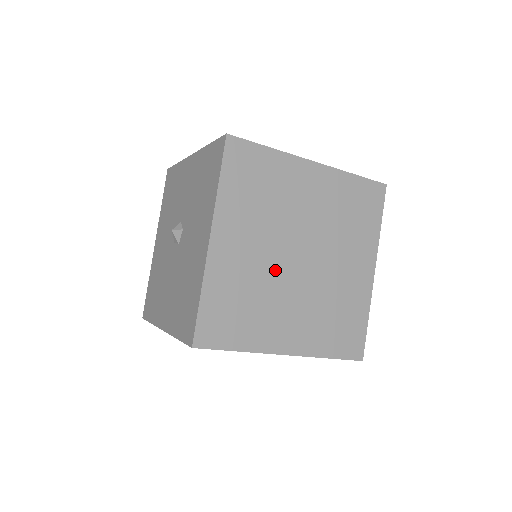
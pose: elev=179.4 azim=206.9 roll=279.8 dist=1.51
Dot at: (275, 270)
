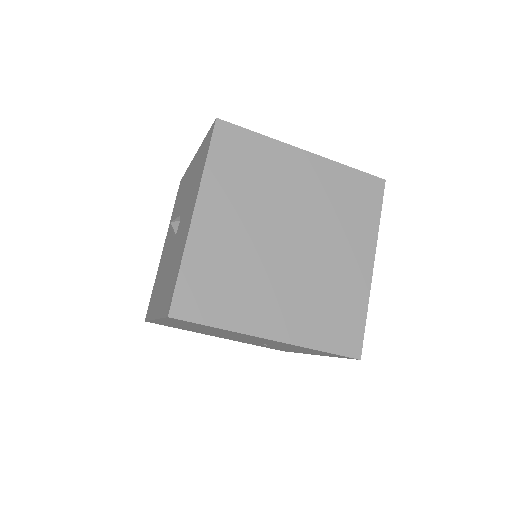
Dot at: (261, 250)
